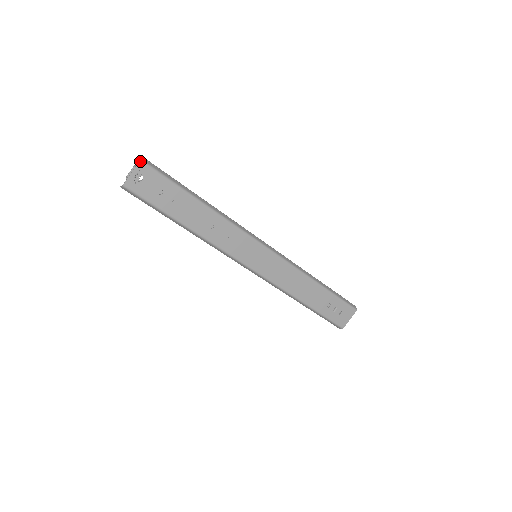
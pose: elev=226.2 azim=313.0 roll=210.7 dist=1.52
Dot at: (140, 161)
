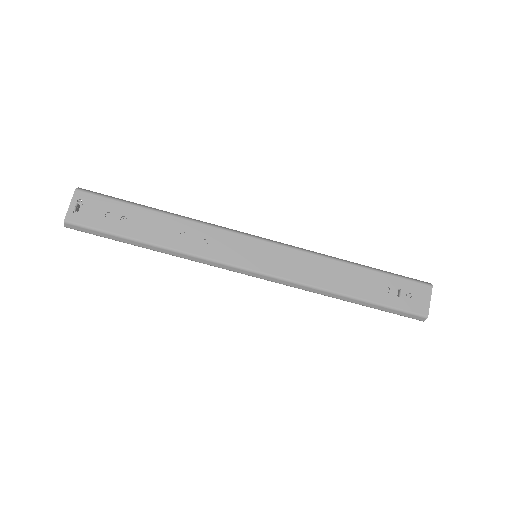
Dot at: (75, 190)
